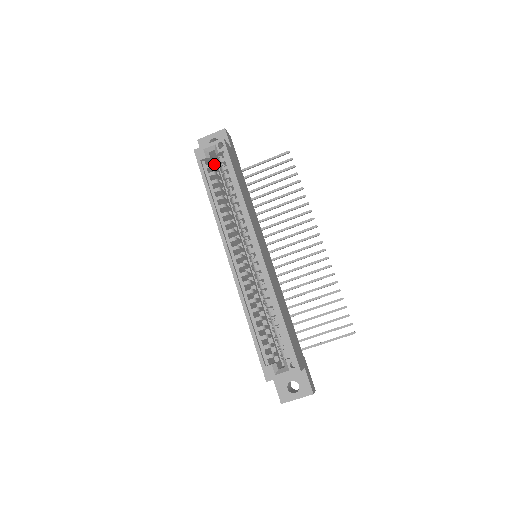
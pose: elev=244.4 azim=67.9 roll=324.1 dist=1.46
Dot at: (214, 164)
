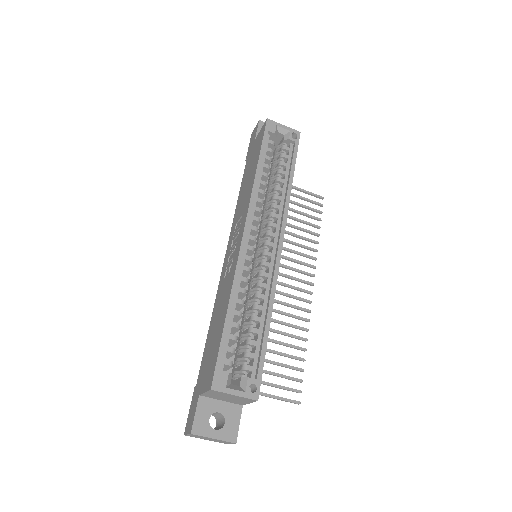
Dot at: occluded
